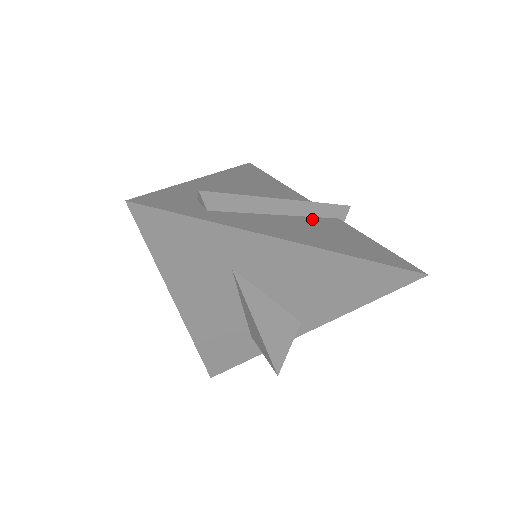
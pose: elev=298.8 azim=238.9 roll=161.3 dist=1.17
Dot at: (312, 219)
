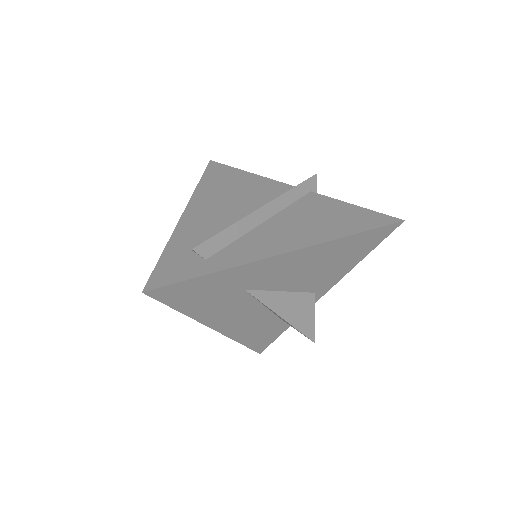
Dot at: (290, 209)
